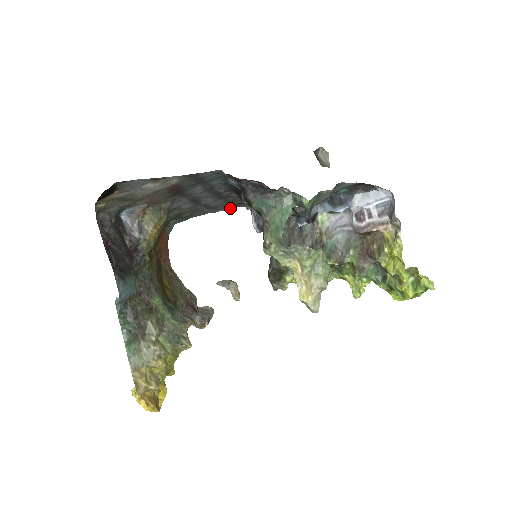
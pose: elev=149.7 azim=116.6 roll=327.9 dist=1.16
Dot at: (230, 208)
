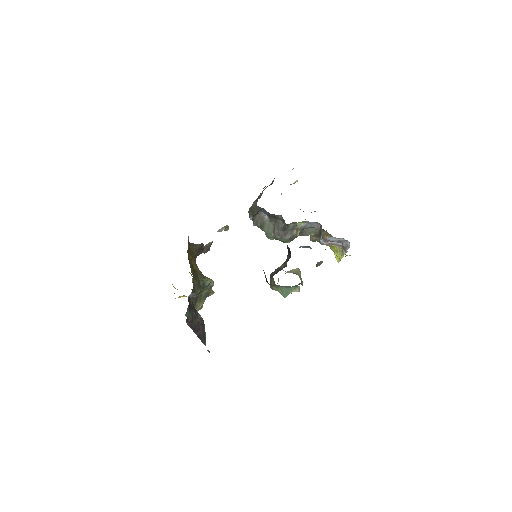
Dot at: occluded
